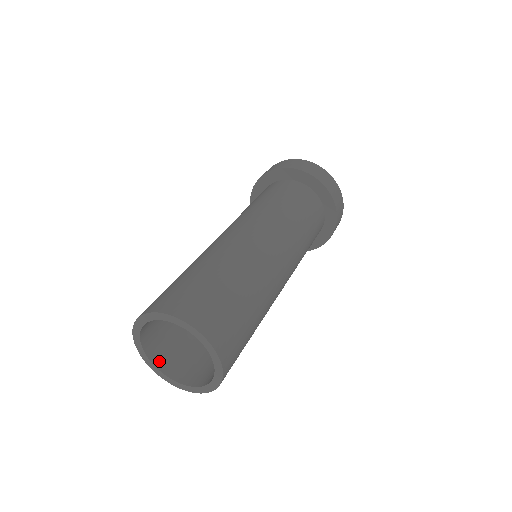
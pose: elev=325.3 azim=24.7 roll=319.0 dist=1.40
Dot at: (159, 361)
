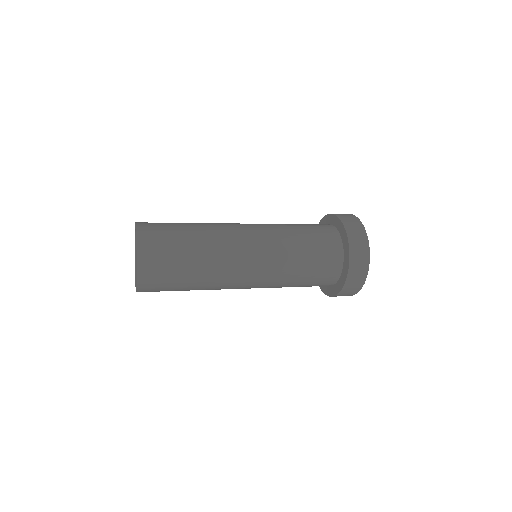
Dot at: occluded
